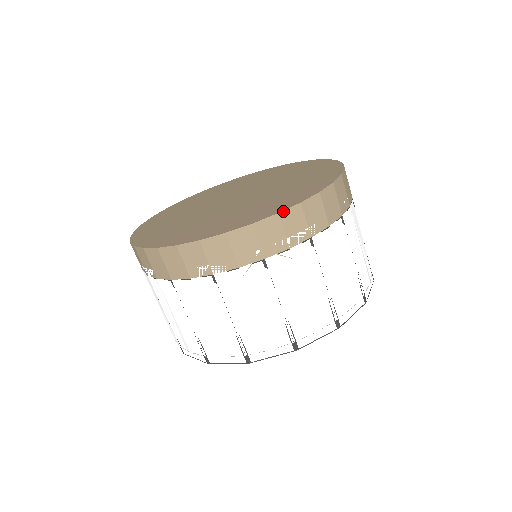
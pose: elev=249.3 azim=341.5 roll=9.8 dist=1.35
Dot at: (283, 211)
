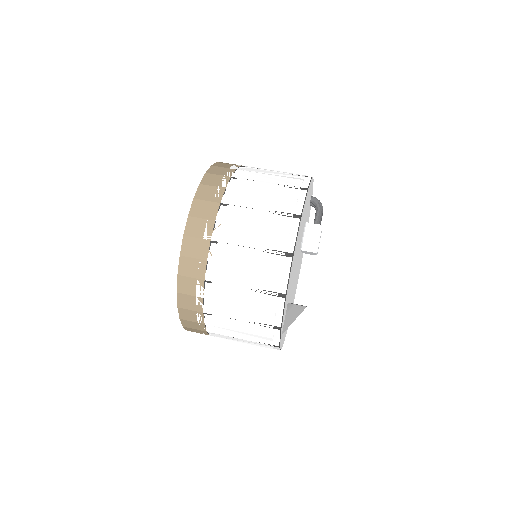
Dot at: (189, 212)
